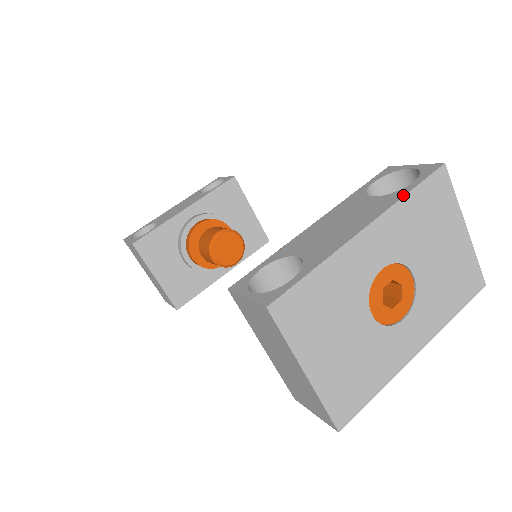
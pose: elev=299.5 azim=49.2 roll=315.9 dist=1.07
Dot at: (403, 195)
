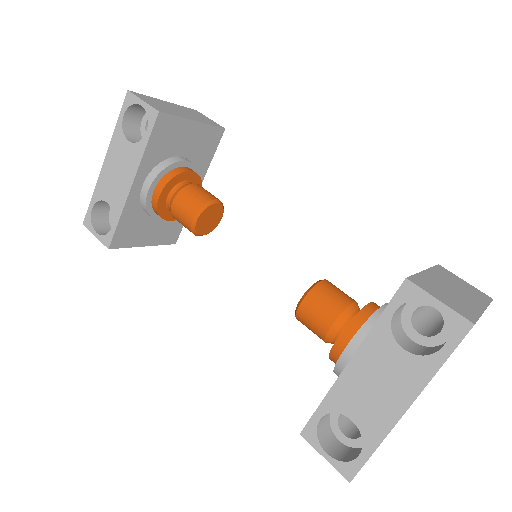
Dot at: (436, 371)
